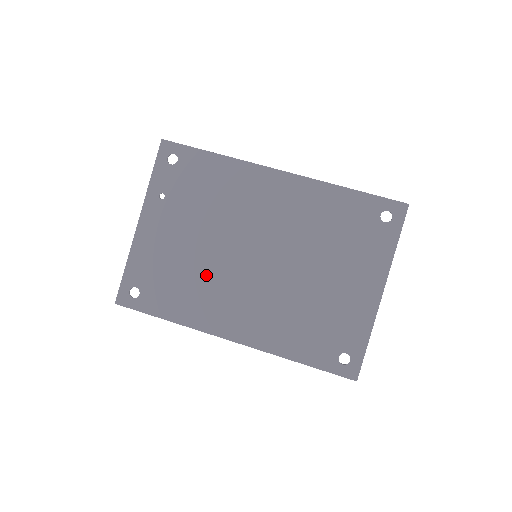
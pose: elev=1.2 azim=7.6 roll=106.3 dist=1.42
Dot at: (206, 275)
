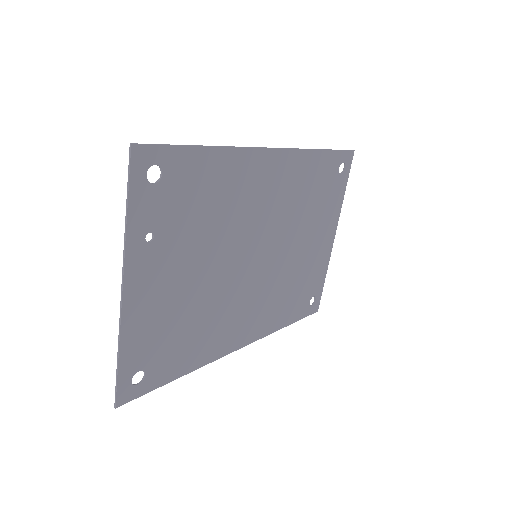
Dot at: (215, 304)
